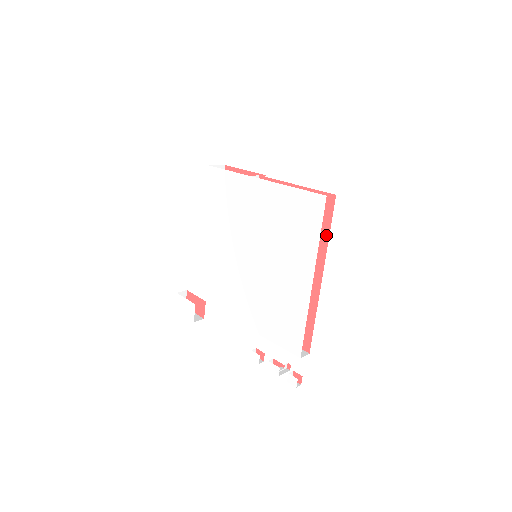
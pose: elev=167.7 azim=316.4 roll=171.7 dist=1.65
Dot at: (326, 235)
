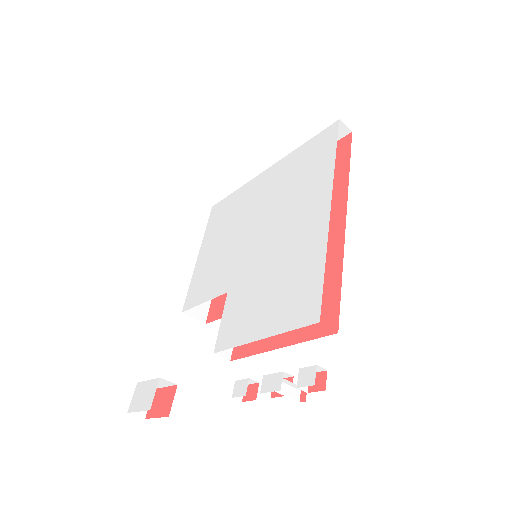
Dot at: (345, 171)
